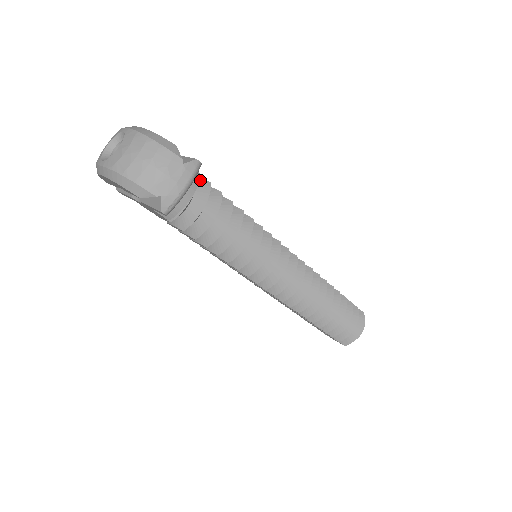
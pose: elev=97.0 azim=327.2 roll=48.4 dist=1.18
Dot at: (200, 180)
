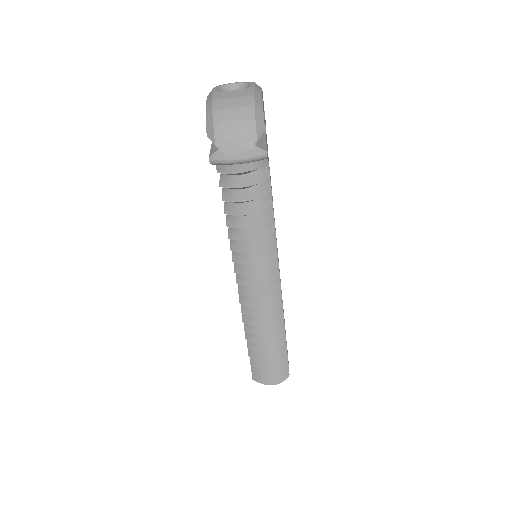
Dot at: (267, 168)
